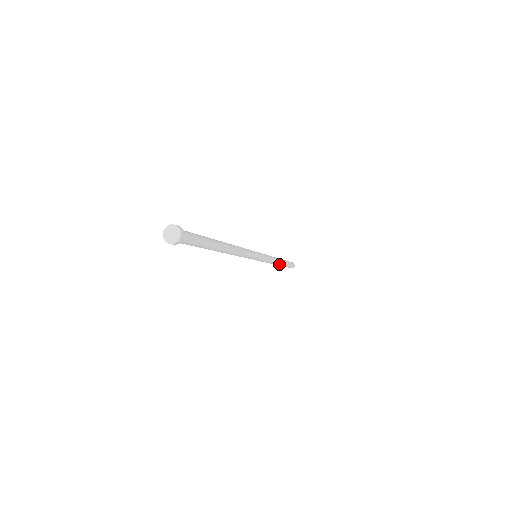
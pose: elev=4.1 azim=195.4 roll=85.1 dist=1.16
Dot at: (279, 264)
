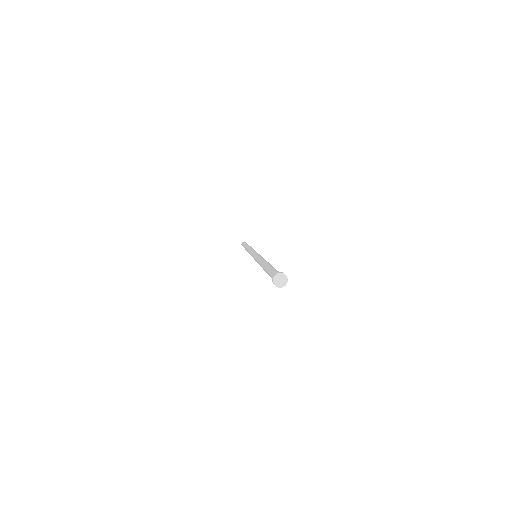
Dot at: occluded
